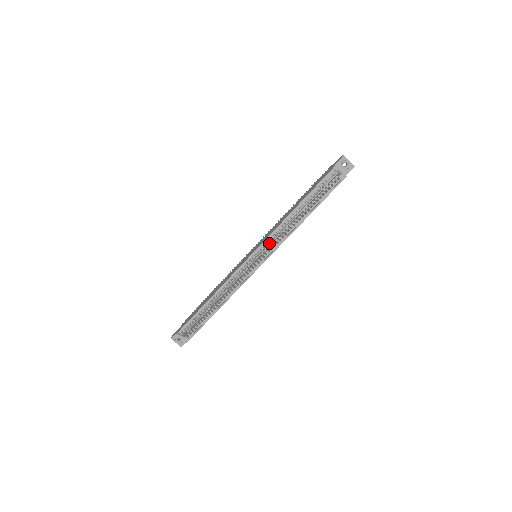
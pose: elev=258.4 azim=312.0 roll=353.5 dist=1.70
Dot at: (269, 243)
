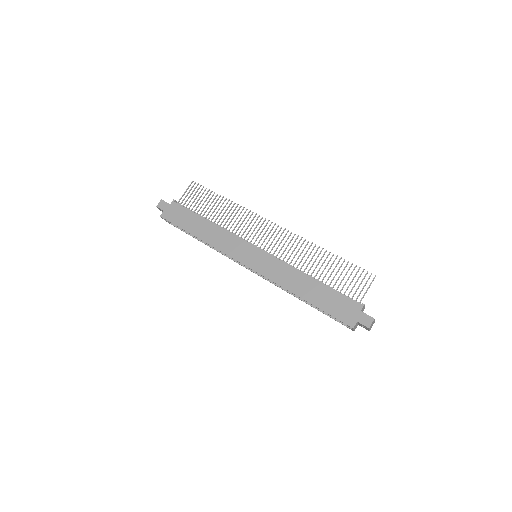
Dot at: occluded
